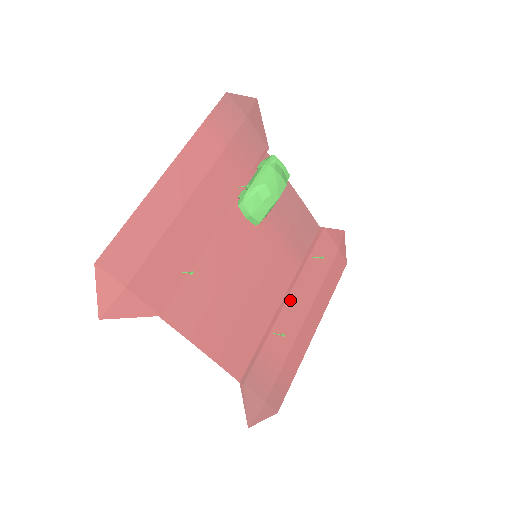
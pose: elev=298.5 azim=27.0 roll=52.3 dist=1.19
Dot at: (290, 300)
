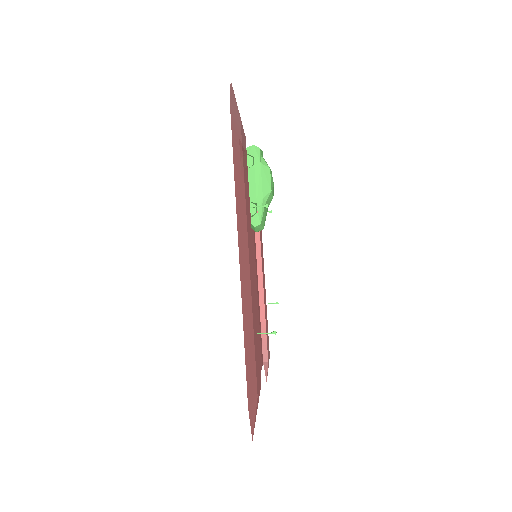
Dot at: (262, 266)
